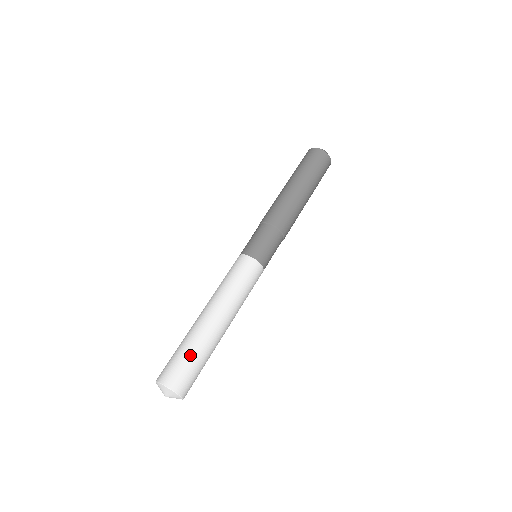
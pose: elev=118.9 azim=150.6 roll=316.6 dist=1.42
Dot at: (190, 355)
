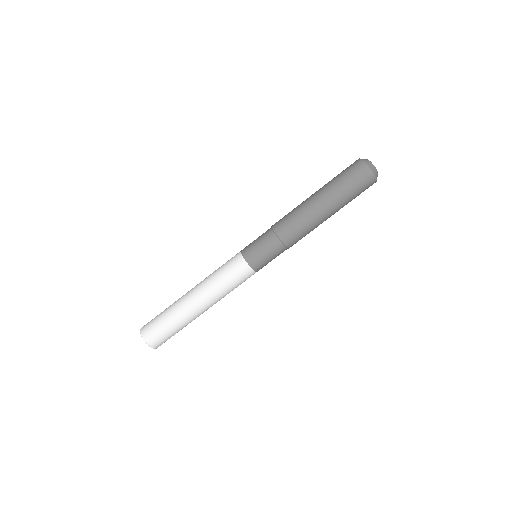
Dot at: (171, 329)
